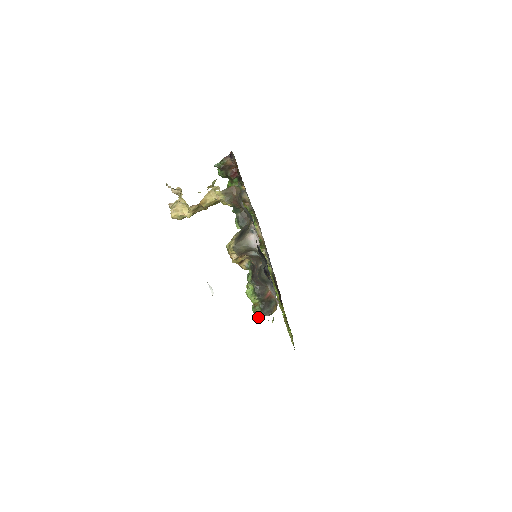
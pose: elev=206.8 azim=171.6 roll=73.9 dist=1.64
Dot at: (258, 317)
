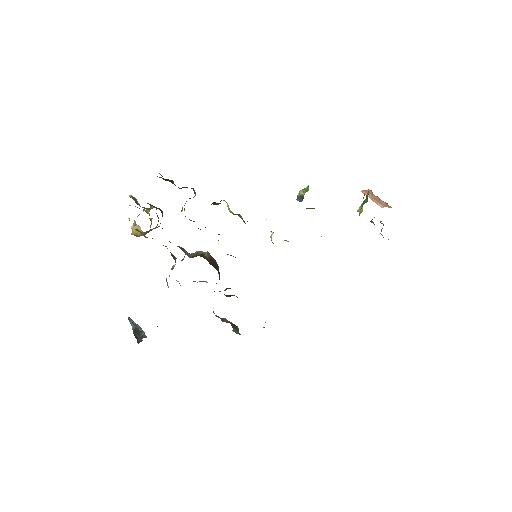
Dot at: occluded
